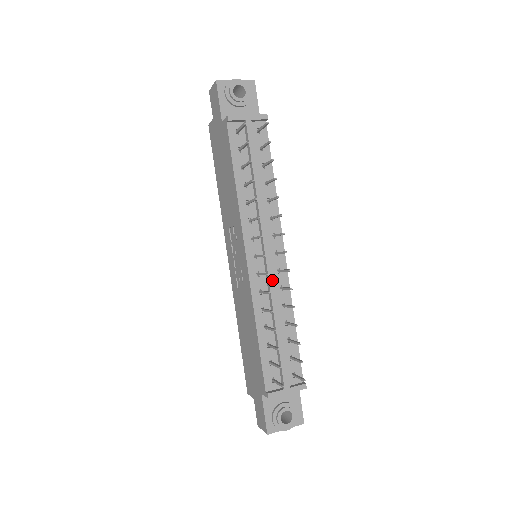
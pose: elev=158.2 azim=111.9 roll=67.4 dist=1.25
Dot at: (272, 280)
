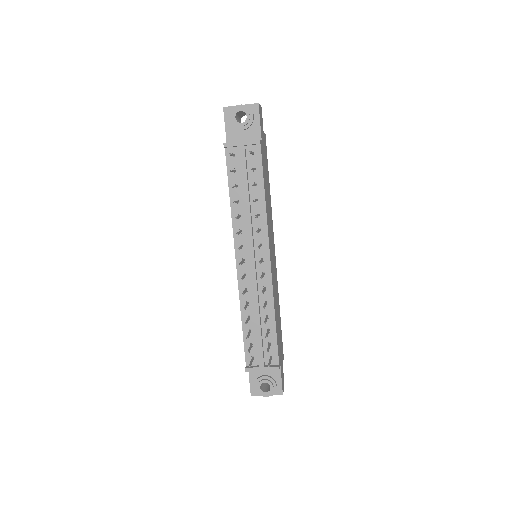
Dot at: (255, 282)
